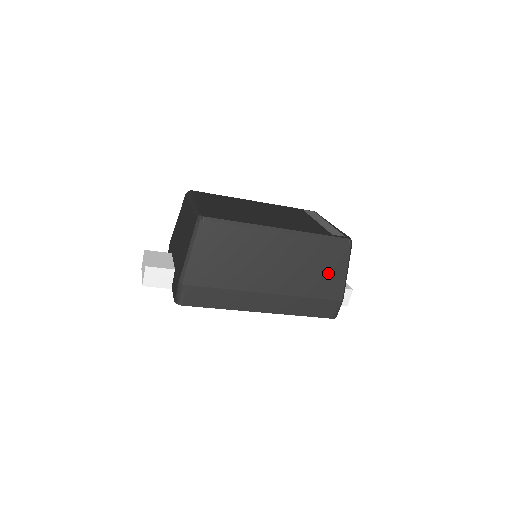
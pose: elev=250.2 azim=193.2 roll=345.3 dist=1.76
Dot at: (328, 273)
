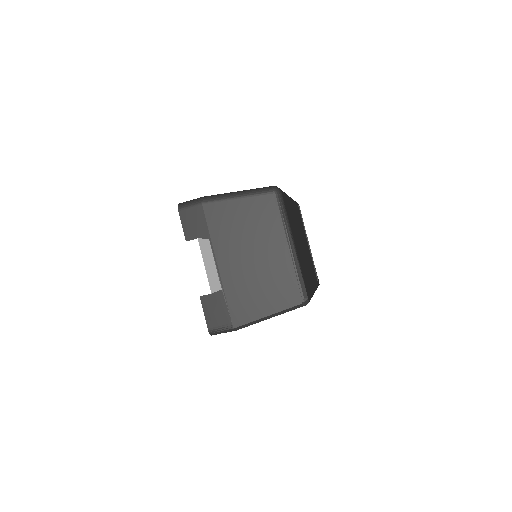
Dot at: occluded
